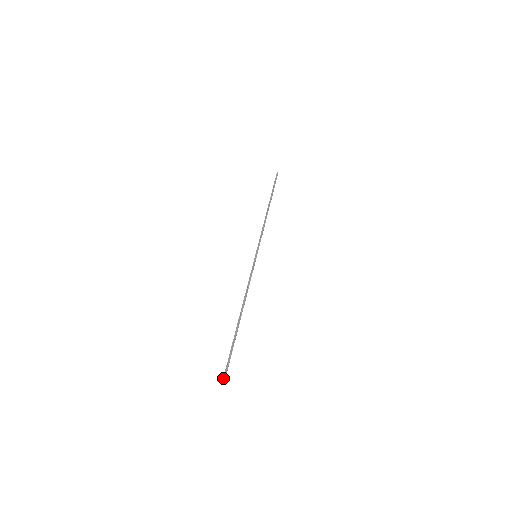
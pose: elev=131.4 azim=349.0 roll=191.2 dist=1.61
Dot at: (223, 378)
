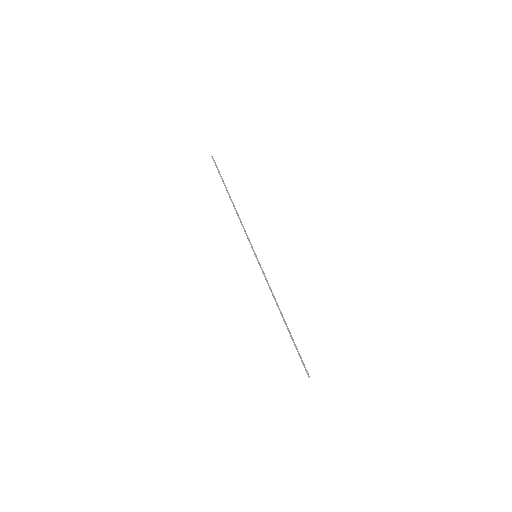
Dot at: (307, 374)
